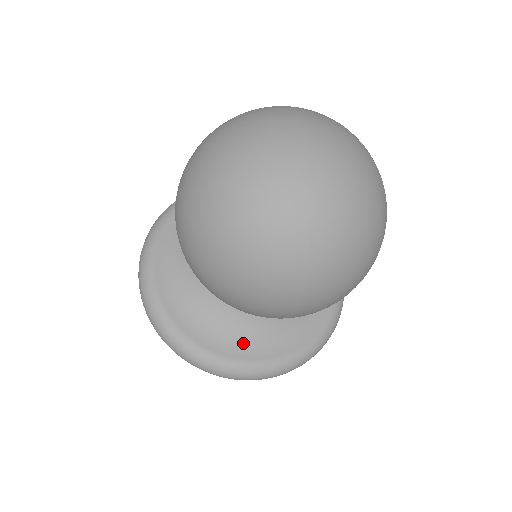
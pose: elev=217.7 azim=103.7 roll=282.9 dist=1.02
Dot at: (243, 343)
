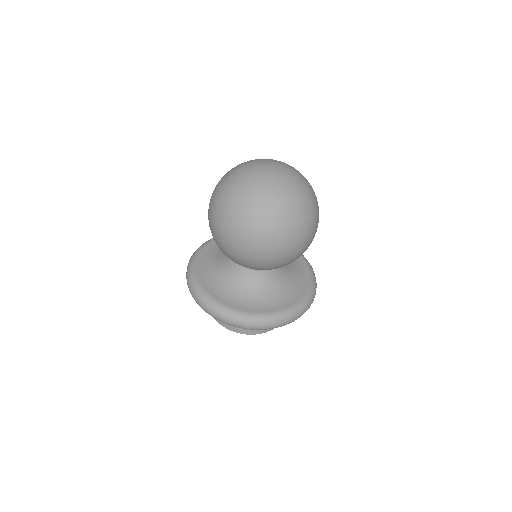
Dot at: (257, 304)
